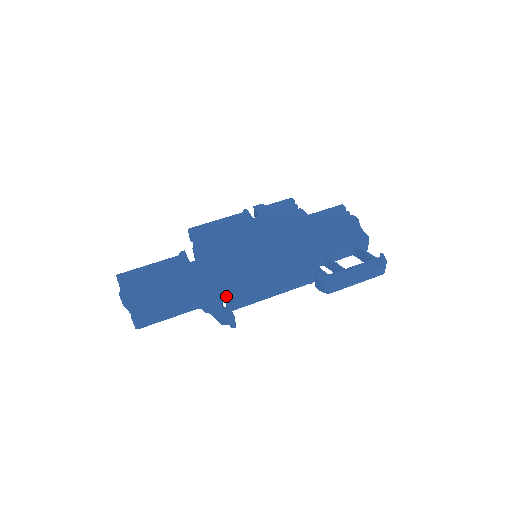
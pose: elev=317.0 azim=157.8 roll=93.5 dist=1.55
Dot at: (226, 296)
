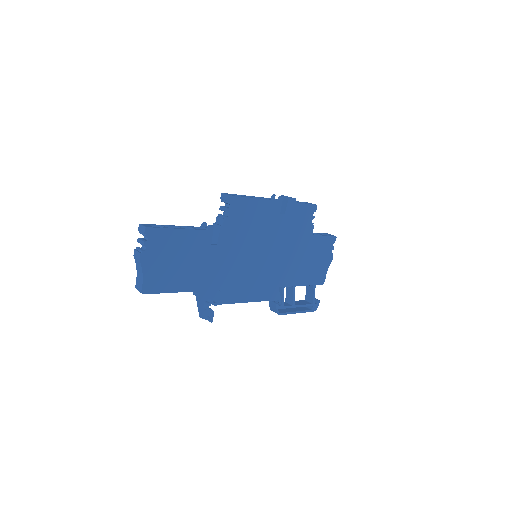
Dot at: occluded
